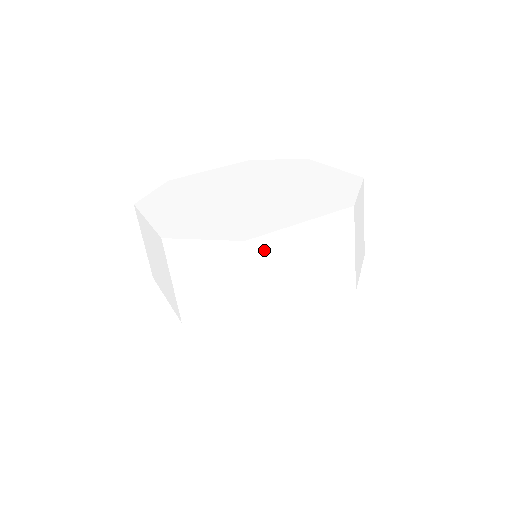
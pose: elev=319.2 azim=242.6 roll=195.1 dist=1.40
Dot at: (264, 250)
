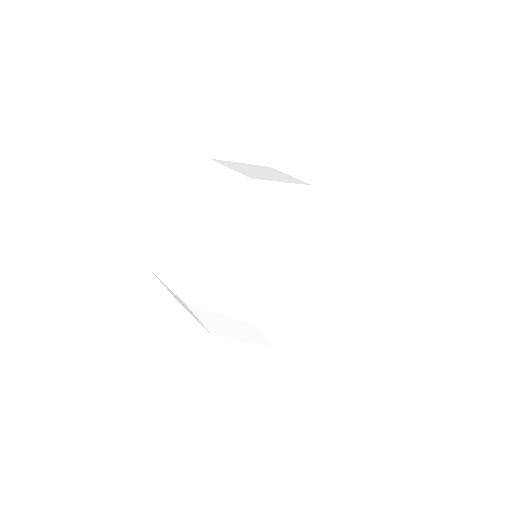
Dot at: (226, 163)
